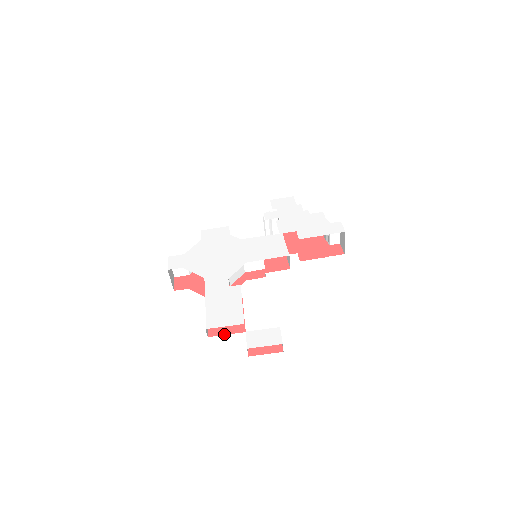
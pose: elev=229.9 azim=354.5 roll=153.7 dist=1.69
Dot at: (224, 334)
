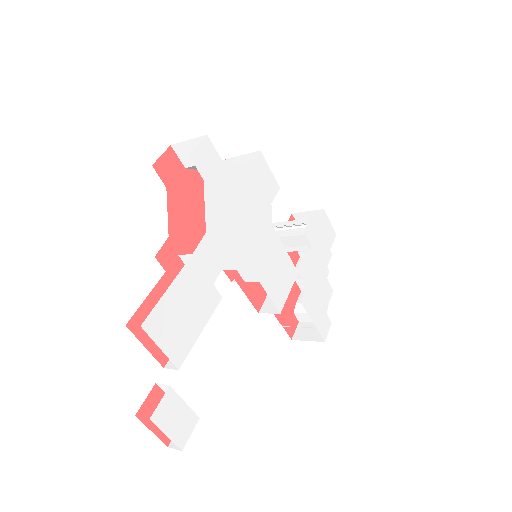
Dot at: (144, 343)
